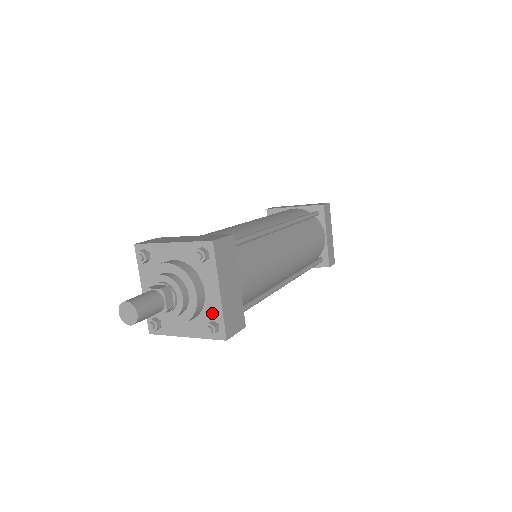
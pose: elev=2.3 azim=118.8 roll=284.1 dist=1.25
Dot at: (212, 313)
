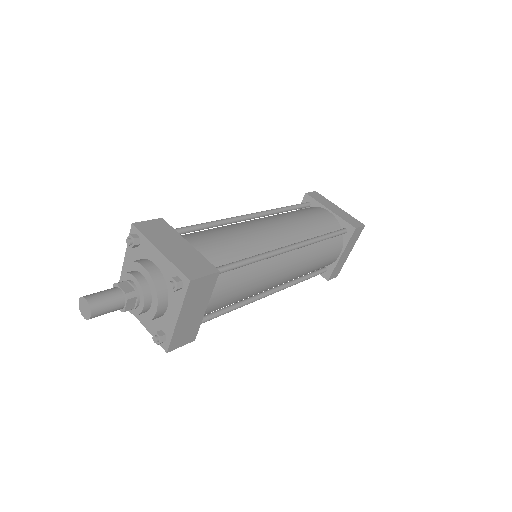
Dot at: (169, 274)
